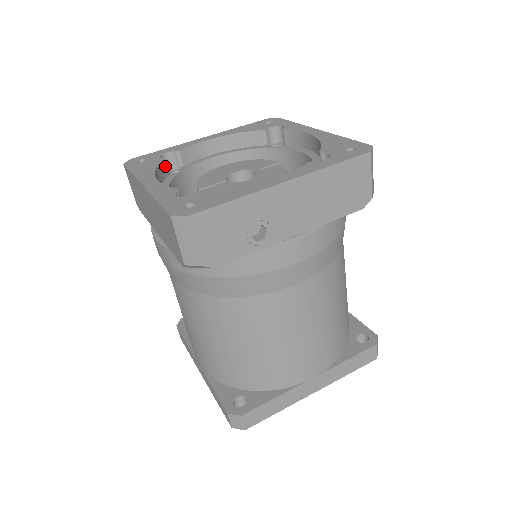
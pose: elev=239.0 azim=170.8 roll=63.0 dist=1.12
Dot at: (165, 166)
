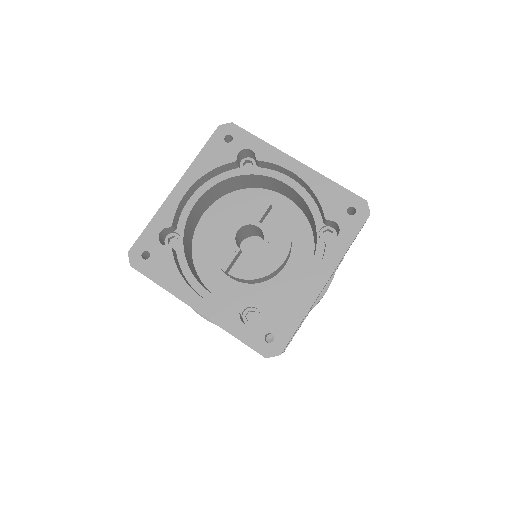
Dot at: (173, 253)
